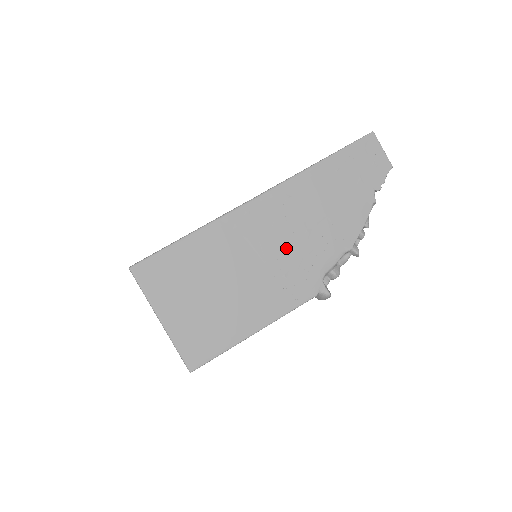
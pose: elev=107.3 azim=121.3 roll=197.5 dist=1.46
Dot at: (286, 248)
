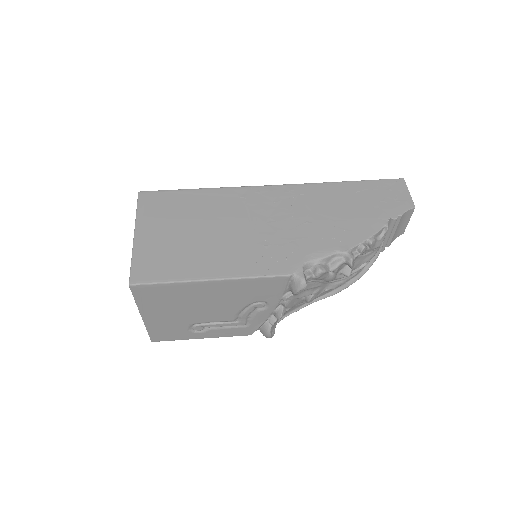
Dot at: (280, 227)
